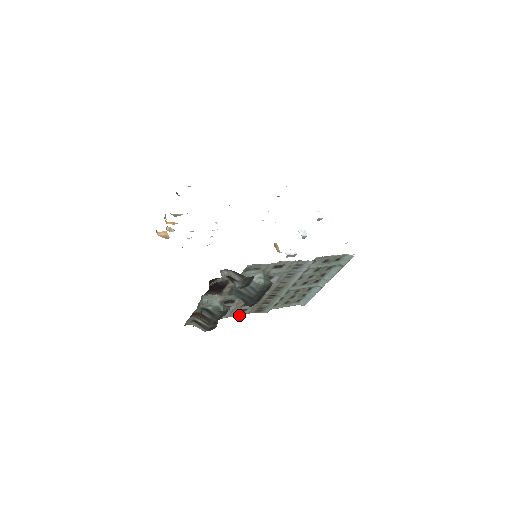
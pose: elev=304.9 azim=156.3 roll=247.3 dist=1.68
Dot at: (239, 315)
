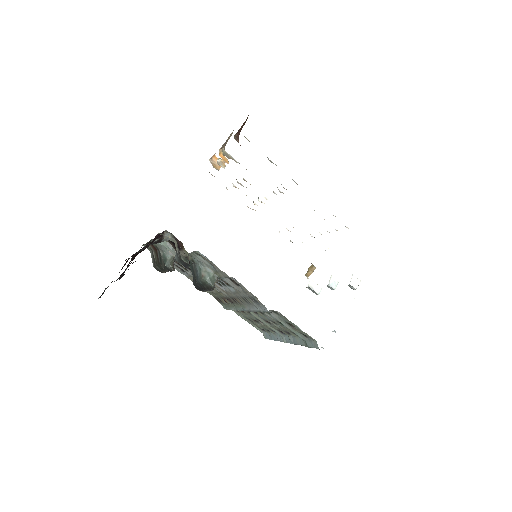
Dot at: occluded
